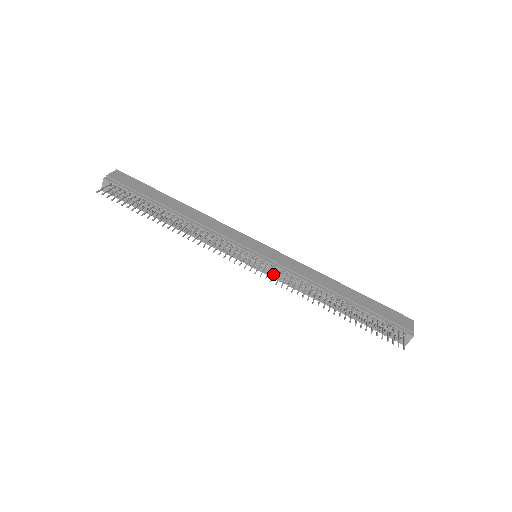
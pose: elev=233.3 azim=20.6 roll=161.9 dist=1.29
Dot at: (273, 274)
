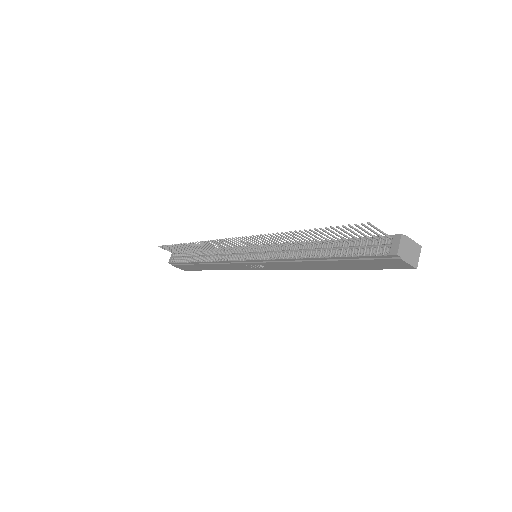
Dot at: (265, 260)
